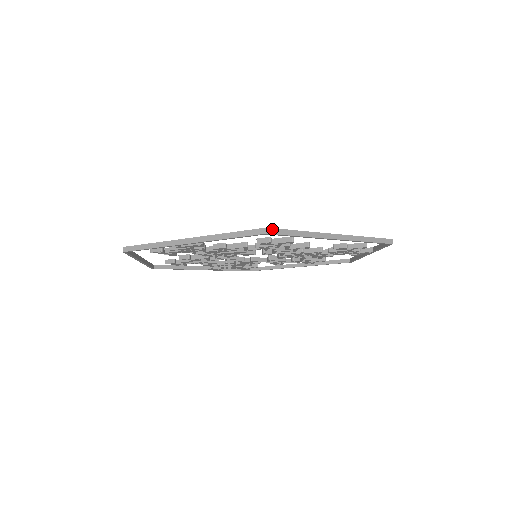
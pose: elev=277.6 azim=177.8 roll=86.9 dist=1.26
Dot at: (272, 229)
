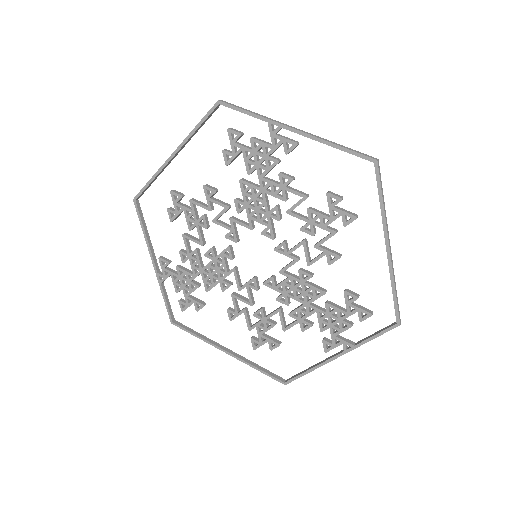
Dot at: (379, 166)
